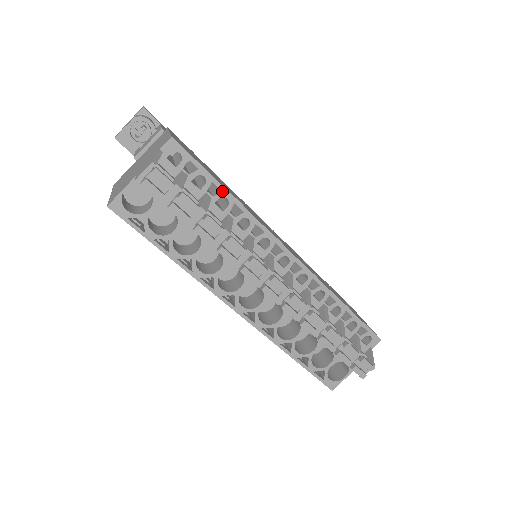
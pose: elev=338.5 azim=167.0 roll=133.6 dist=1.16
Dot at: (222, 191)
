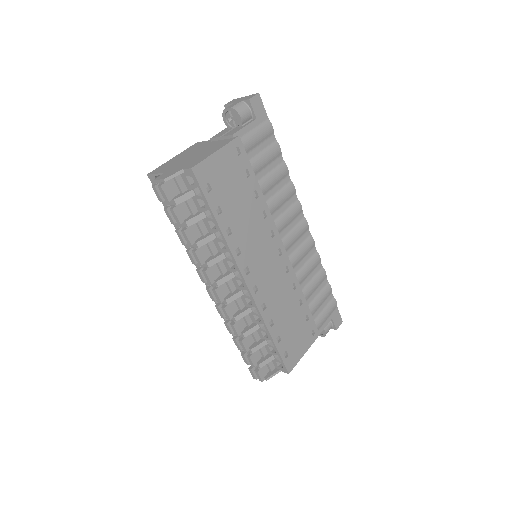
Dot at: (213, 219)
